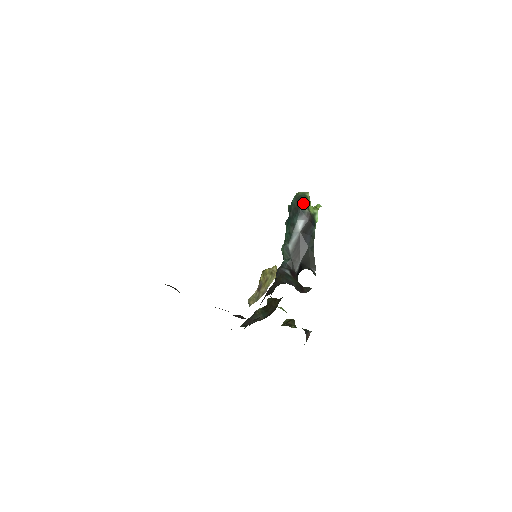
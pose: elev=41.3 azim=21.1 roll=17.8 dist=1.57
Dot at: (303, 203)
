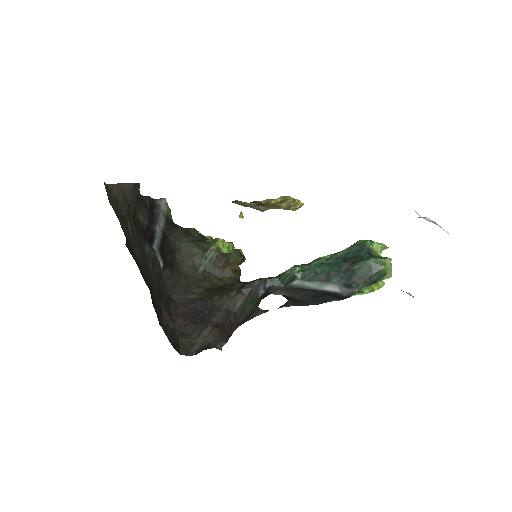
Dot at: (366, 283)
